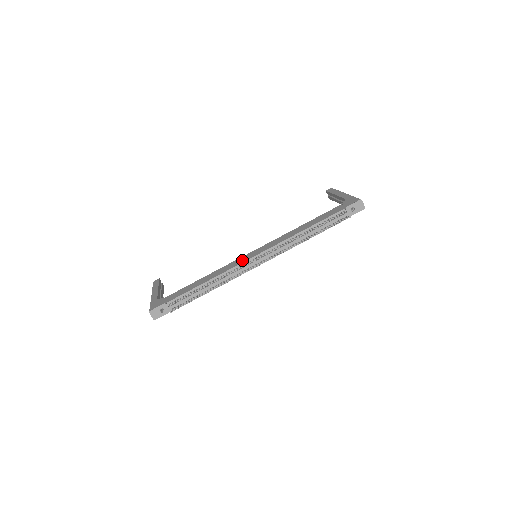
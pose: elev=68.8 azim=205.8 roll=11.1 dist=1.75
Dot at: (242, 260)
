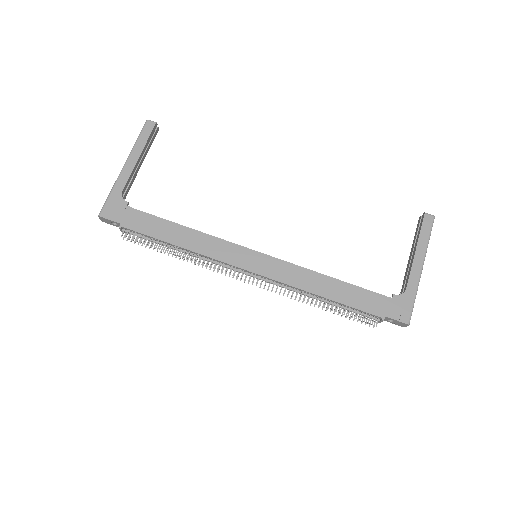
Dot at: (234, 258)
